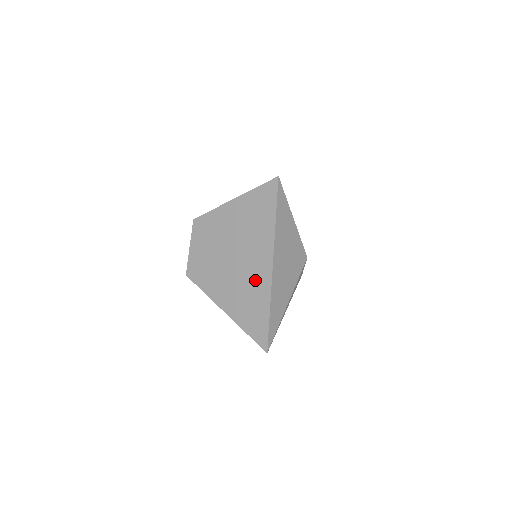
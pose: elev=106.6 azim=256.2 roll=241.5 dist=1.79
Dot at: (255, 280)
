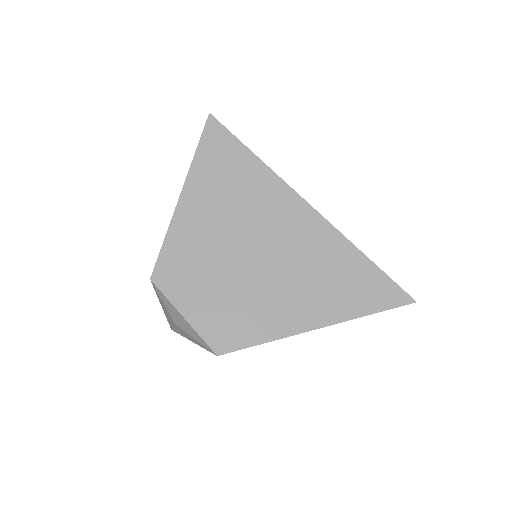
Dot at: (311, 246)
